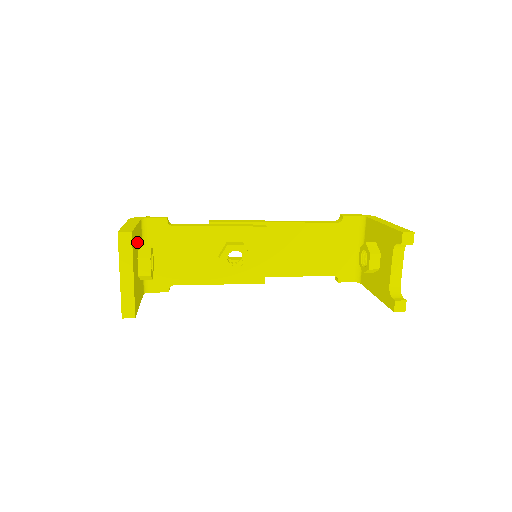
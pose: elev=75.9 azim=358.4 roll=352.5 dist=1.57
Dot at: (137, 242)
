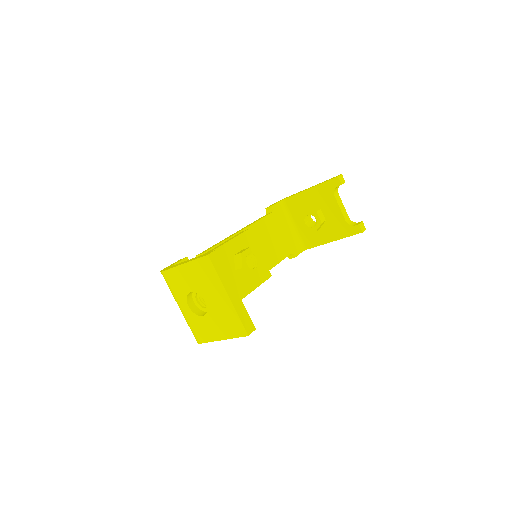
Dot at: occluded
